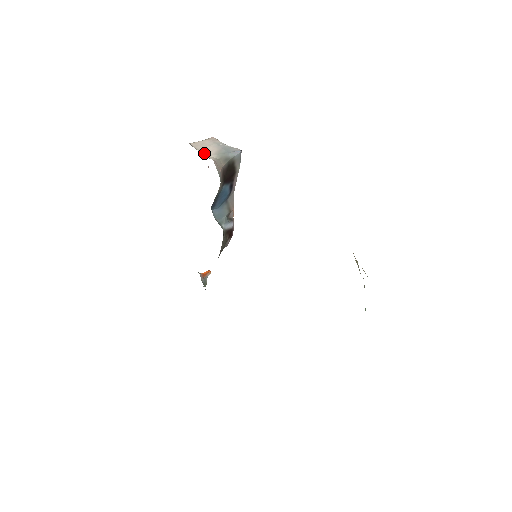
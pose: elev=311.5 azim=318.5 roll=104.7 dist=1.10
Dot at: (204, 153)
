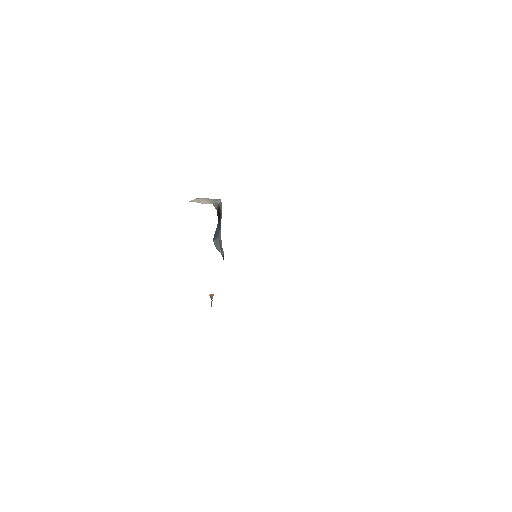
Dot at: (202, 203)
